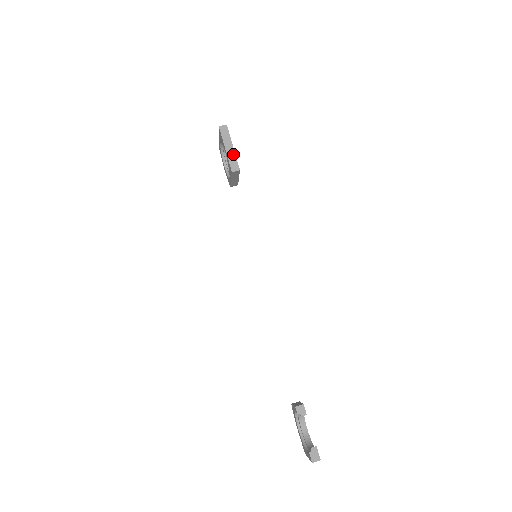
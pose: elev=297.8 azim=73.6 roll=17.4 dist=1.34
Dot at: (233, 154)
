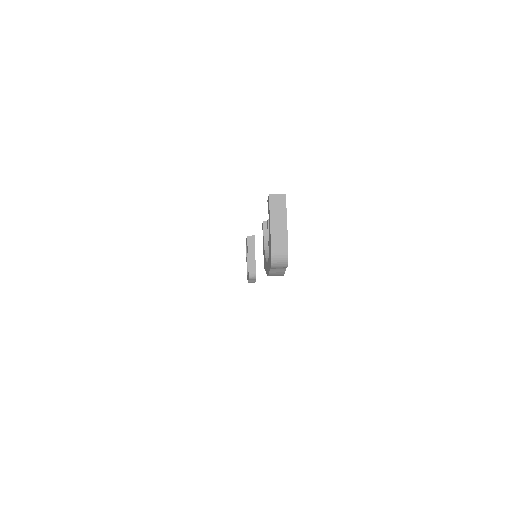
Dot at: occluded
